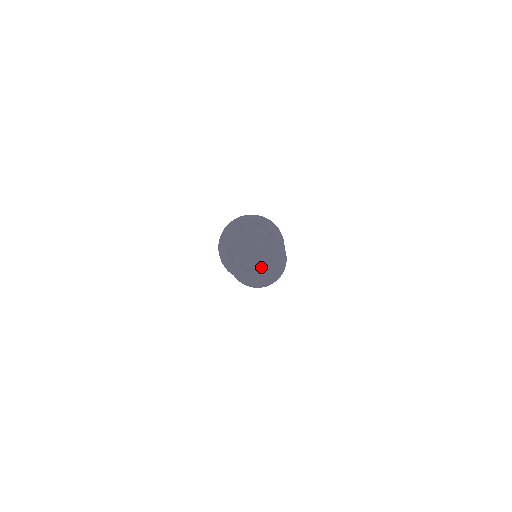
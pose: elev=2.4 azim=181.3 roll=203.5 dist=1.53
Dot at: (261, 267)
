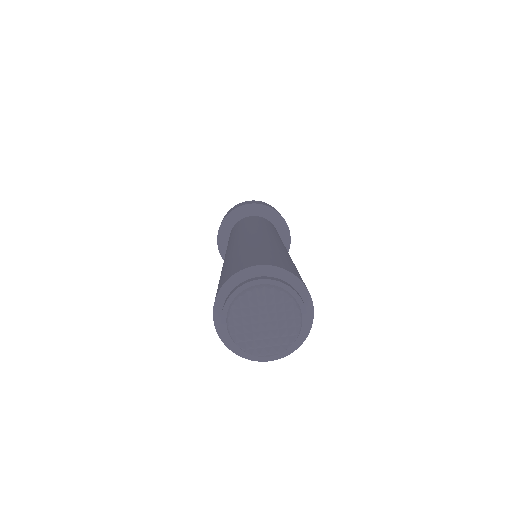
Dot at: (271, 355)
